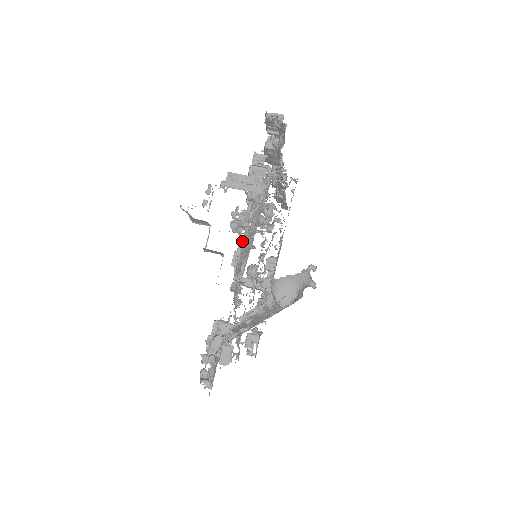
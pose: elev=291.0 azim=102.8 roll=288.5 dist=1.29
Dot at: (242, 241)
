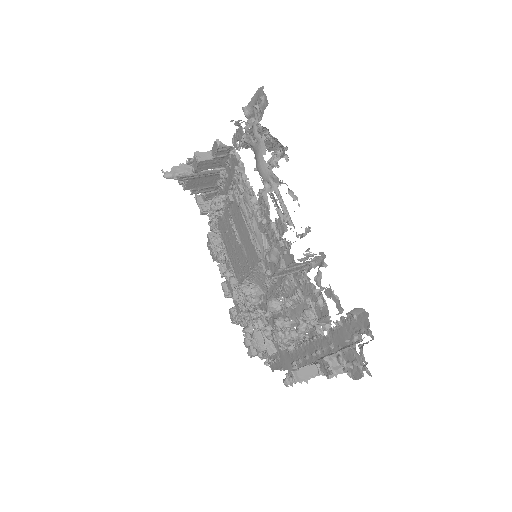
Dot at: occluded
